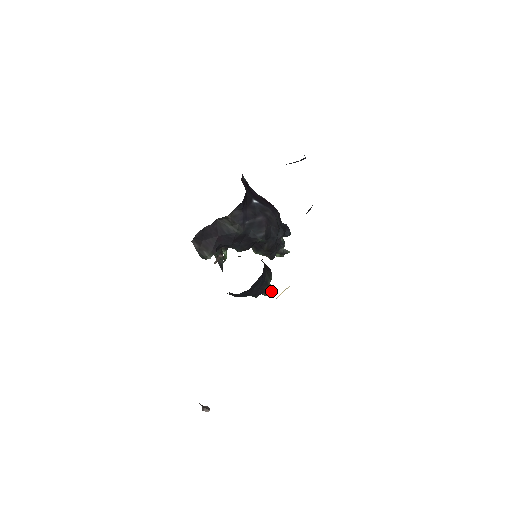
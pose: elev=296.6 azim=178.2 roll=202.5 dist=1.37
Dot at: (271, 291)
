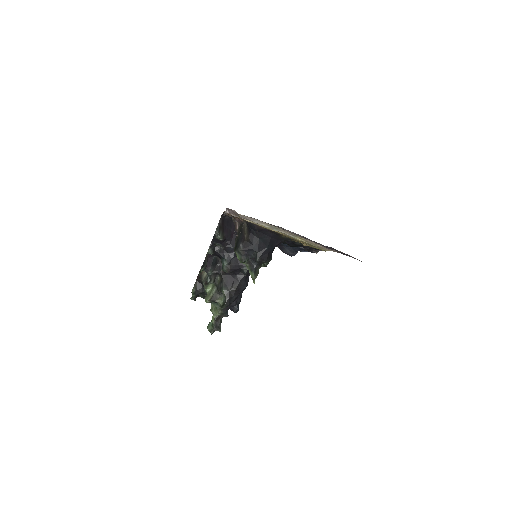
Dot at: occluded
